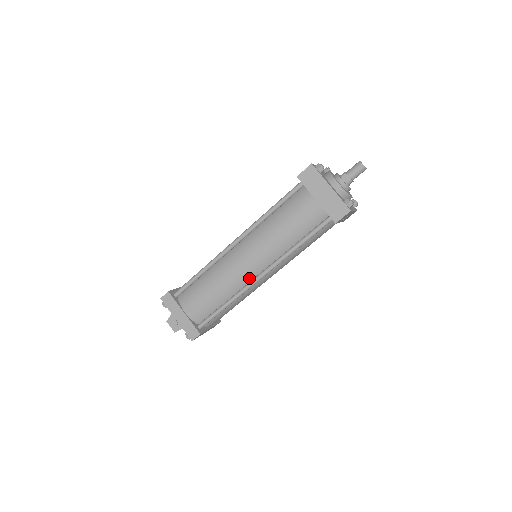
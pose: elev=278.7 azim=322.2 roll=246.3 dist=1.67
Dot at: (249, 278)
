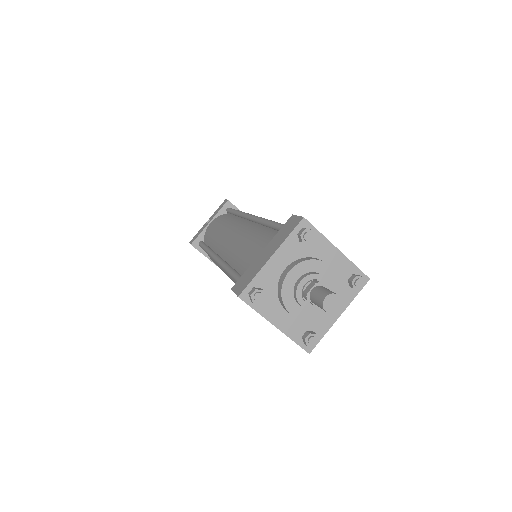
Dot at: occluded
